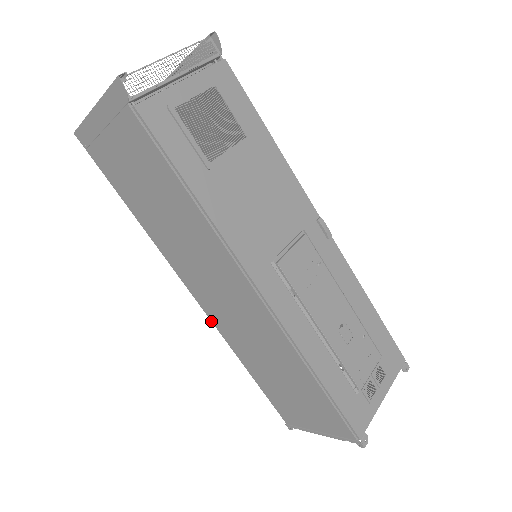
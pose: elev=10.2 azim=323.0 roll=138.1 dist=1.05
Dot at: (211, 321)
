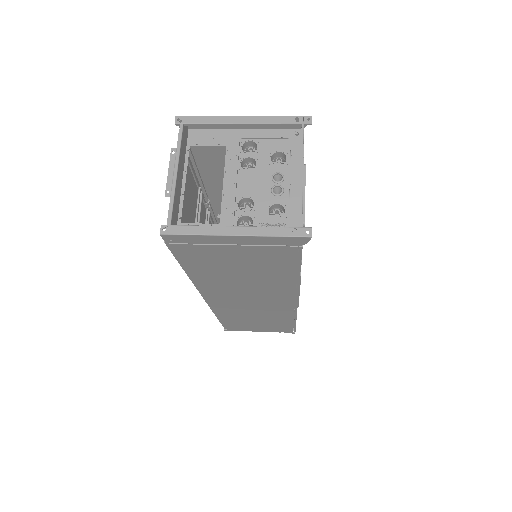
Dot at: occluded
